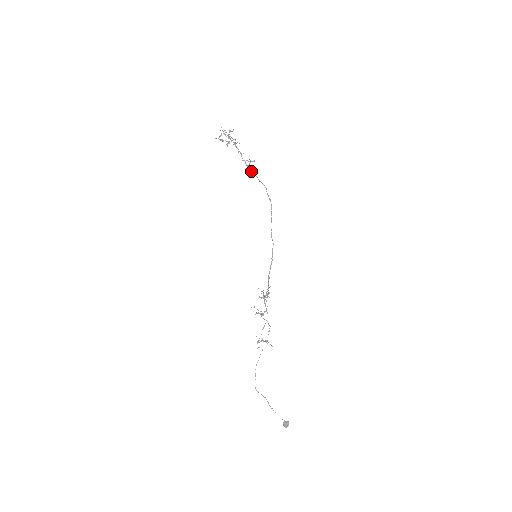
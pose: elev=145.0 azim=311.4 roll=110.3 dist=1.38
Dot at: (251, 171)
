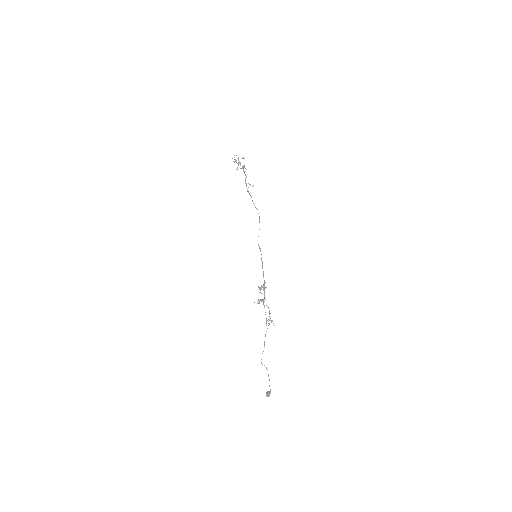
Dot at: (248, 192)
